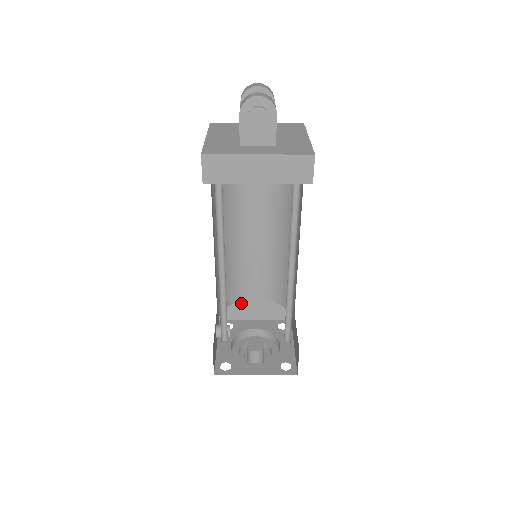
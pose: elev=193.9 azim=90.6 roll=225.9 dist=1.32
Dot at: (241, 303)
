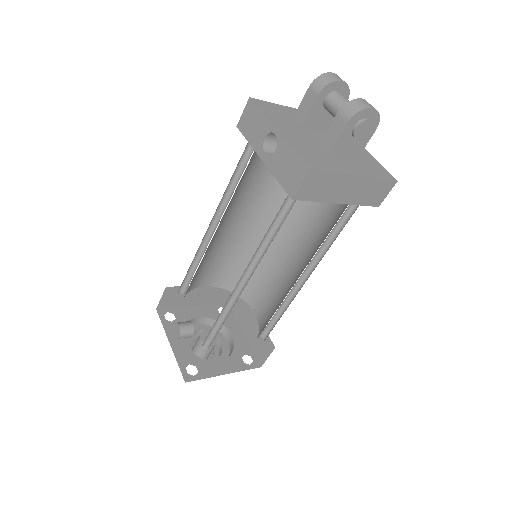
Dot at: occluded
